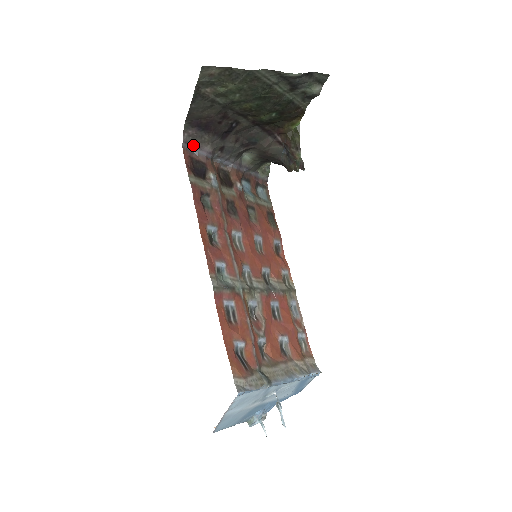
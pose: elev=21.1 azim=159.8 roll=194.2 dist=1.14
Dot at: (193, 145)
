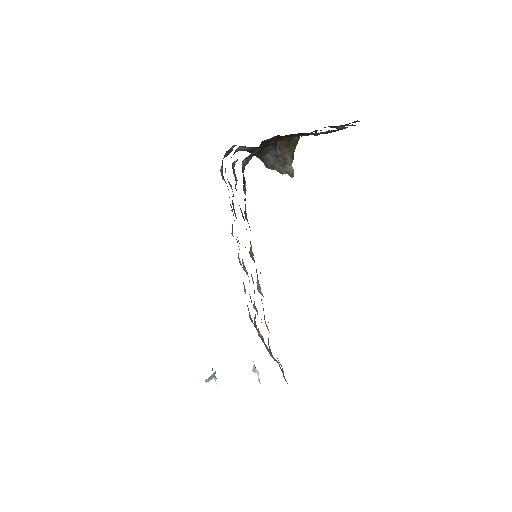
Dot at: (246, 158)
